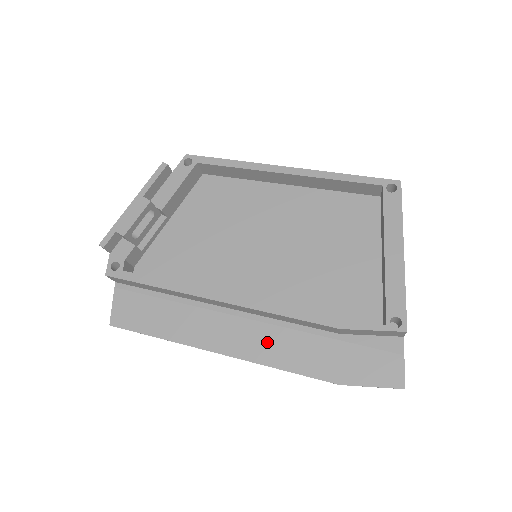
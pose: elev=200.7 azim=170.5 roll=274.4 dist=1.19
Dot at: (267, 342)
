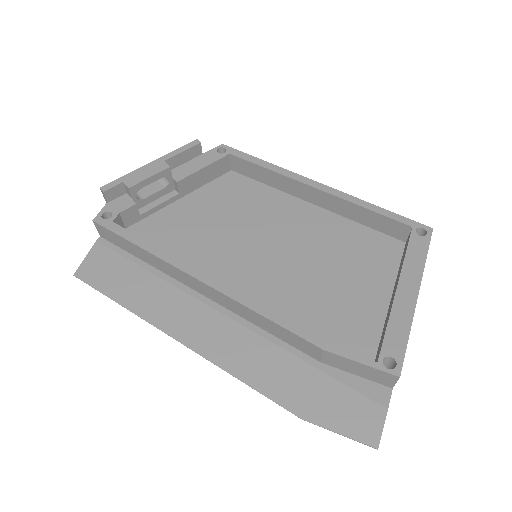
Dot at: (235, 345)
